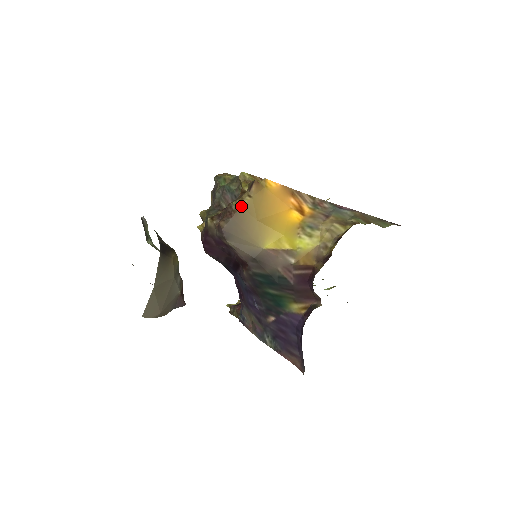
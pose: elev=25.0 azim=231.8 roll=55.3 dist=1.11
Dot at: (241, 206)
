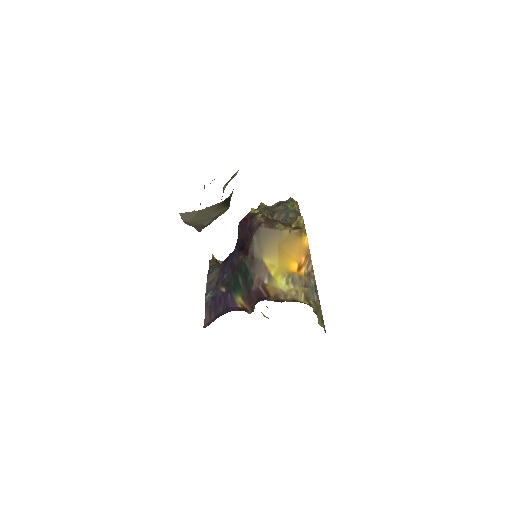
Dot at: (281, 230)
